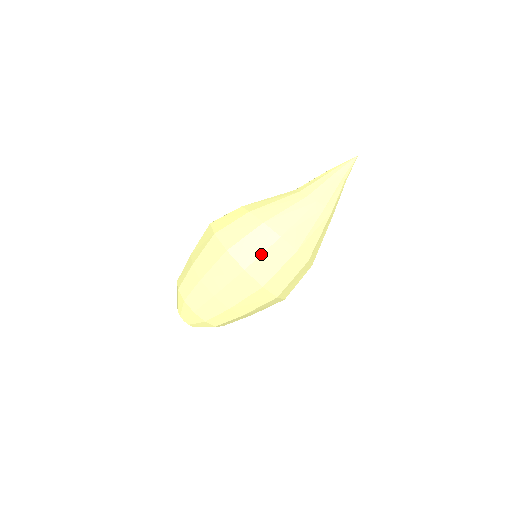
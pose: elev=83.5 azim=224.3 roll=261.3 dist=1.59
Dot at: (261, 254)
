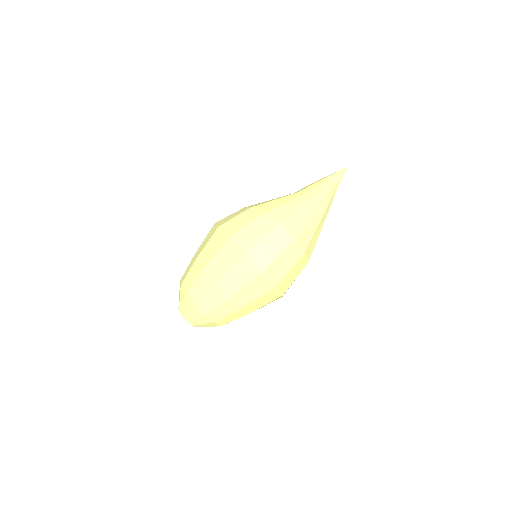
Dot at: (261, 239)
